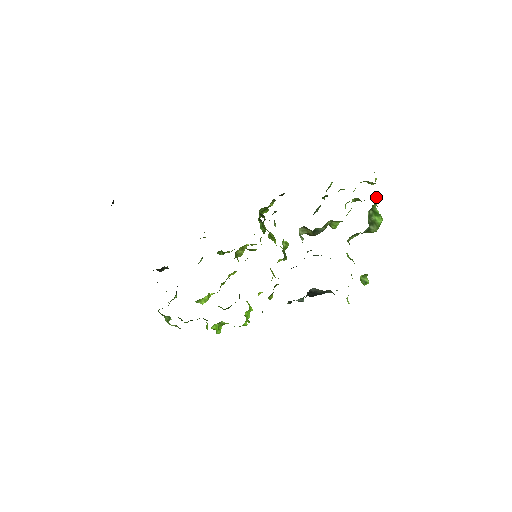
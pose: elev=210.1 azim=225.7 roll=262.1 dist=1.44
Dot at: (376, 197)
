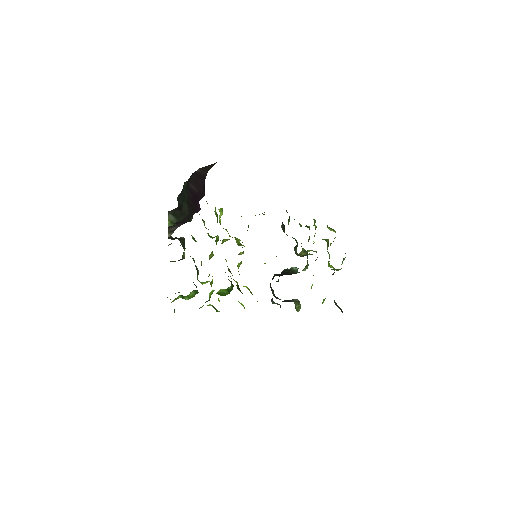
Dot at: occluded
